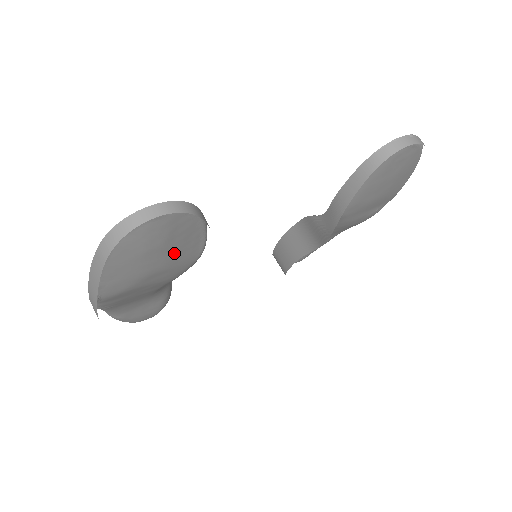
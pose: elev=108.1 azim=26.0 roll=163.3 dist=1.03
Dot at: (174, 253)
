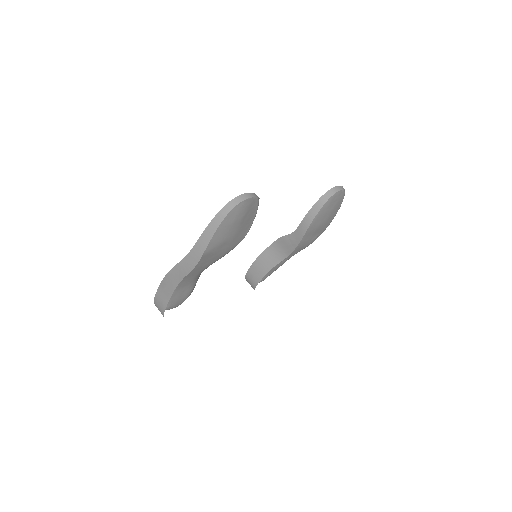
Dot at: (240, 229)
